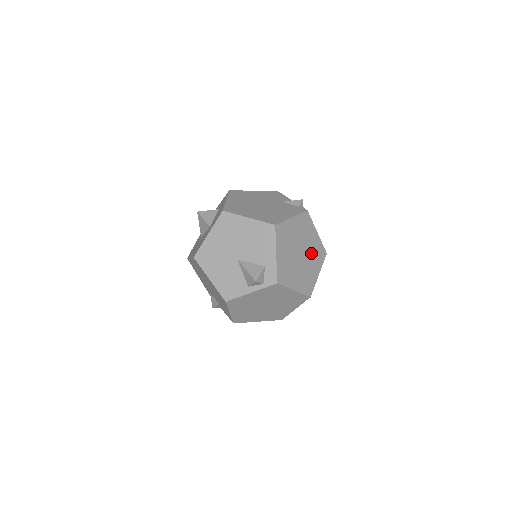
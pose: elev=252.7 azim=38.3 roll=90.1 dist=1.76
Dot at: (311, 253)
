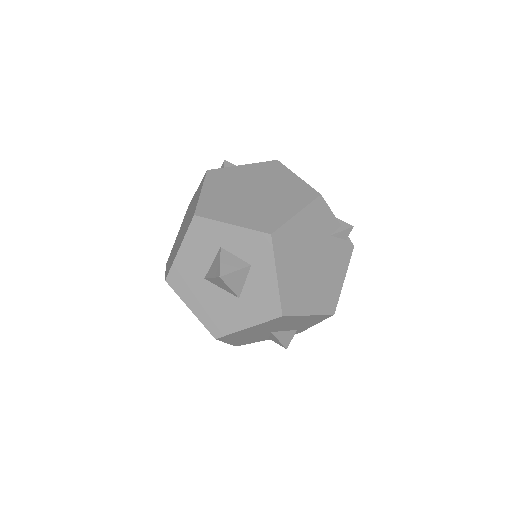
Dot at: occluded
